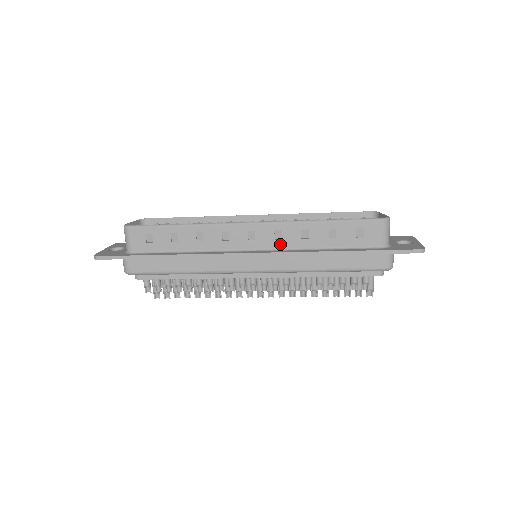
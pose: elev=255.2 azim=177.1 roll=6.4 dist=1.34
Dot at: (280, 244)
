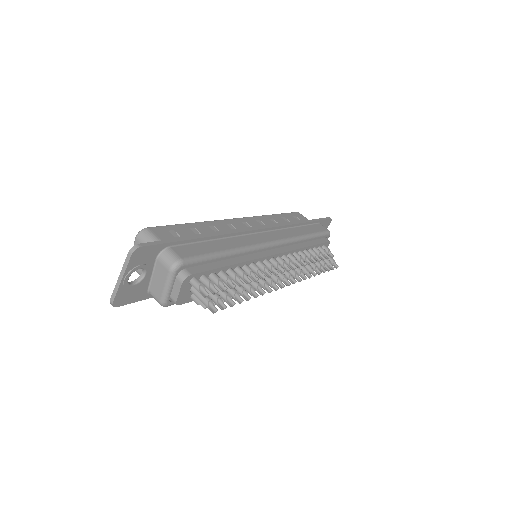
Dot at: occluded
